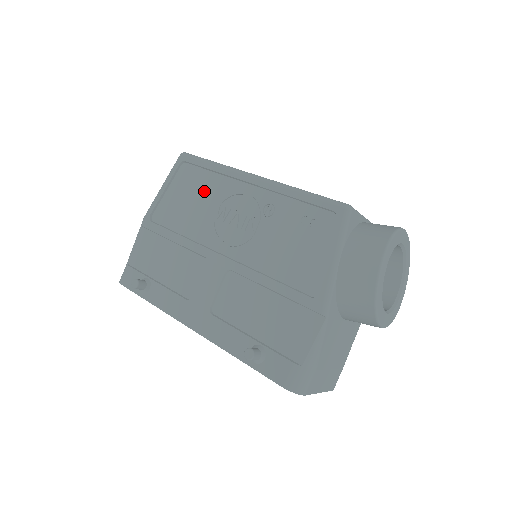
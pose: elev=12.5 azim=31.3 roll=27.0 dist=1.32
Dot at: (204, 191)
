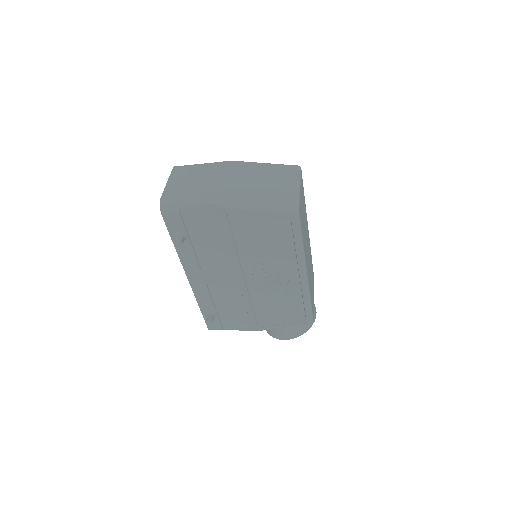
Dot at: (277, 246)
